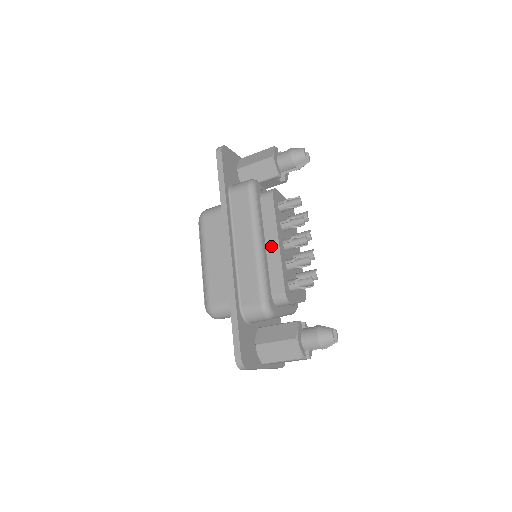
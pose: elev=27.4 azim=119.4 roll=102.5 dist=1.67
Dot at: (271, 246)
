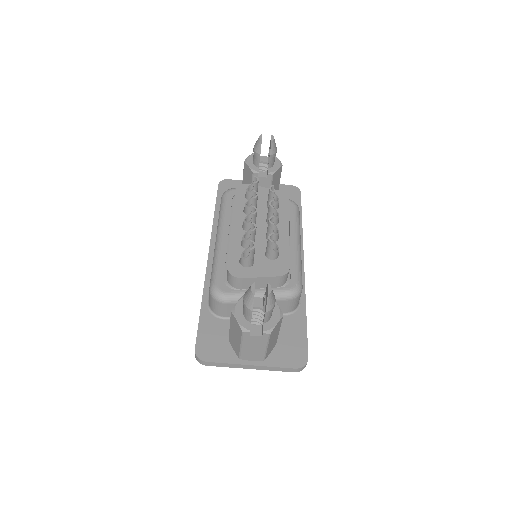
Dot at: occluded
